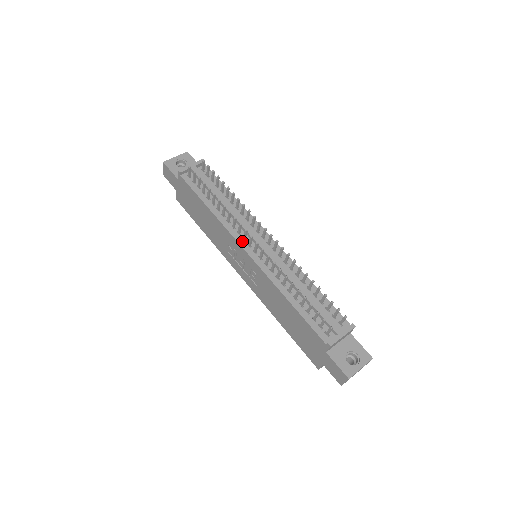
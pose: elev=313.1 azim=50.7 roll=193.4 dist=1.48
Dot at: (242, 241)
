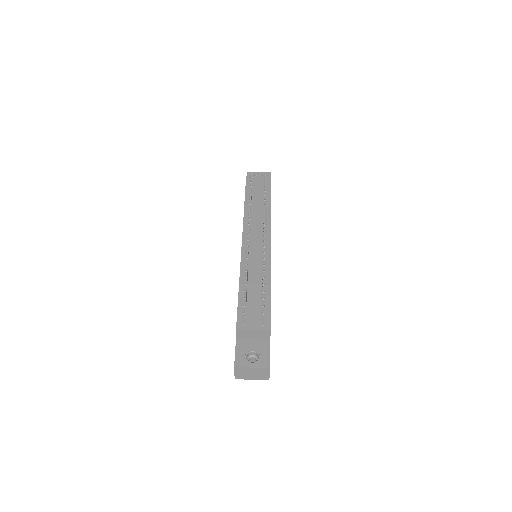
Dot at: (246, 235)
